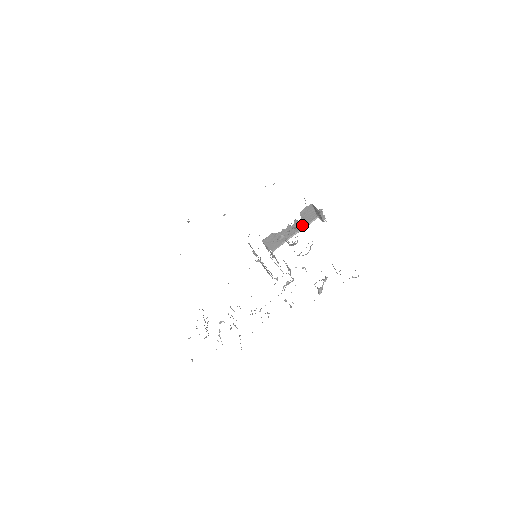
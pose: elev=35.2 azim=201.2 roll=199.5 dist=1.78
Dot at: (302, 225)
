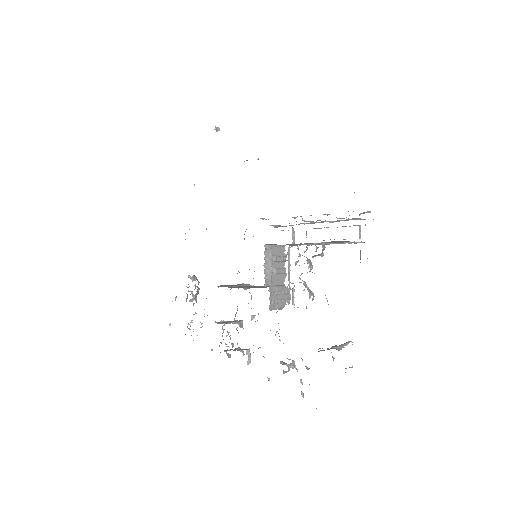
Dot at: (322, 256)
